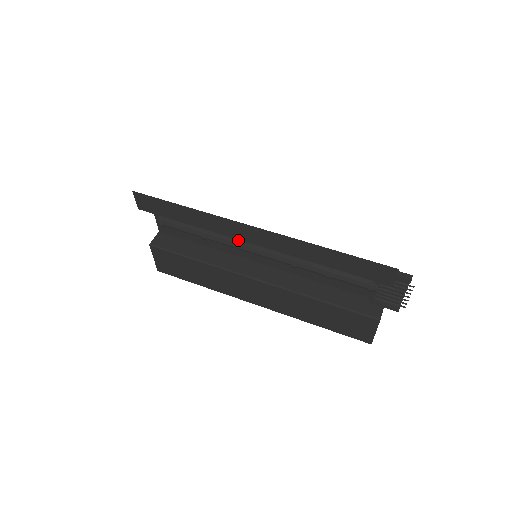
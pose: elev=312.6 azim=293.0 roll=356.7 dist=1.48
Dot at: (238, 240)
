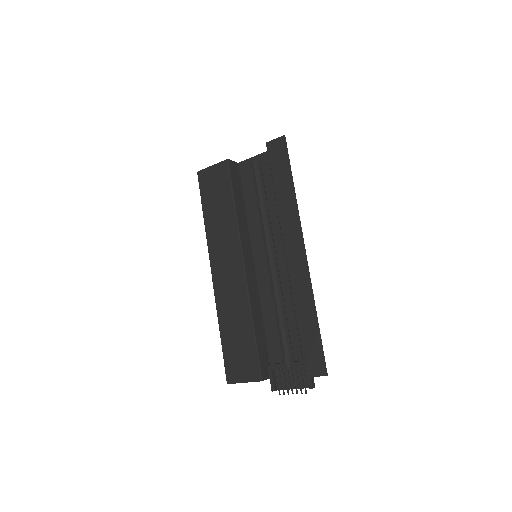
Dot at: (272, 237)
